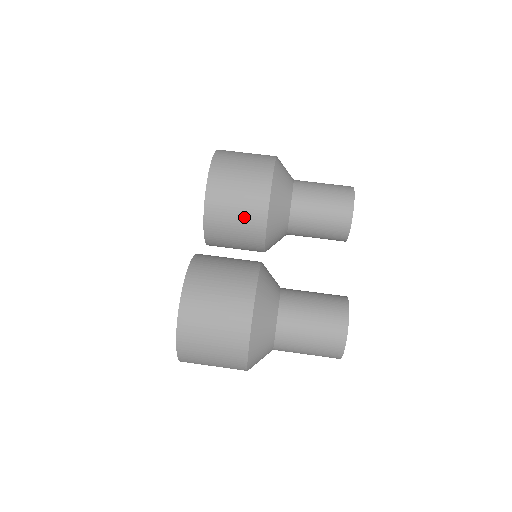
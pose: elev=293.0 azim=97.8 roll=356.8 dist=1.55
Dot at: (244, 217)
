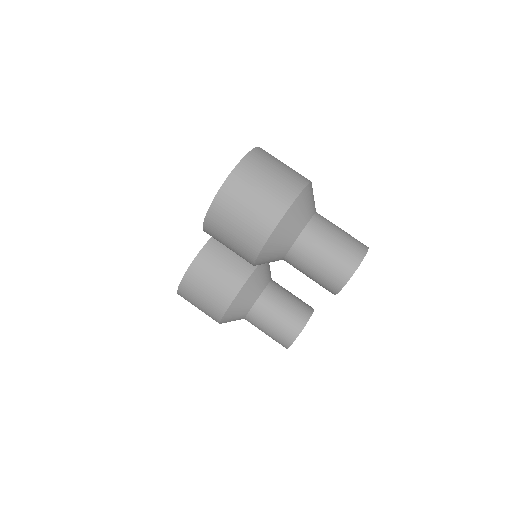
Dot at: occluded
